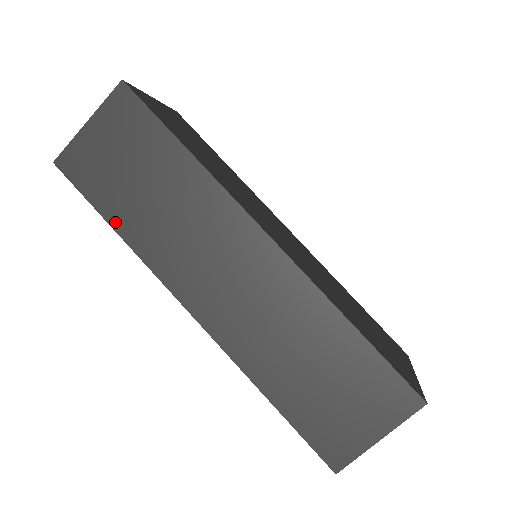
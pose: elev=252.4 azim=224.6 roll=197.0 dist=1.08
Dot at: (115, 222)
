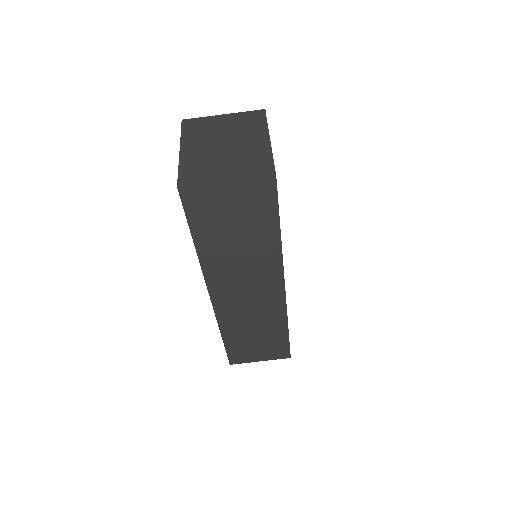
Dot at: (199, 242)
